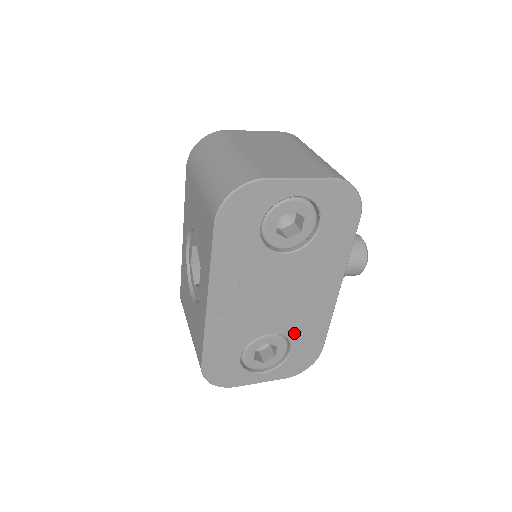
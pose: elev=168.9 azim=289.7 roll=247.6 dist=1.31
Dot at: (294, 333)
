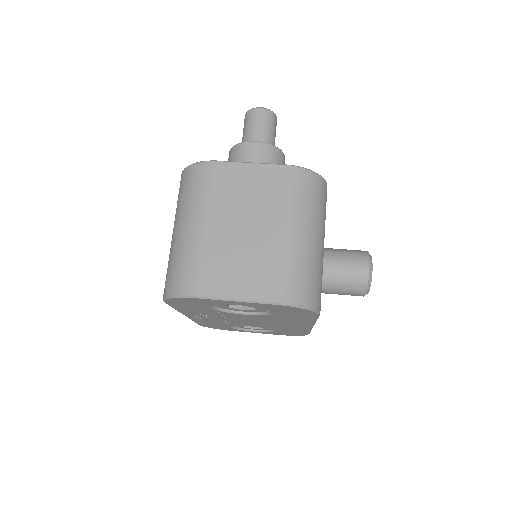
Dot at: (275, 328)
